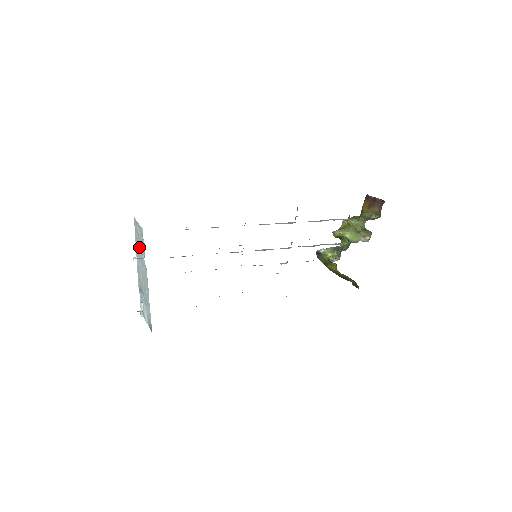
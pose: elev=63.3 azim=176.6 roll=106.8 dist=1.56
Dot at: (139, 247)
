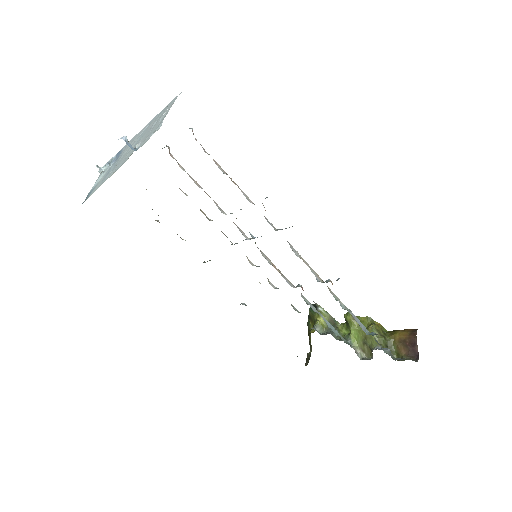
Dot at: (150, 128)
